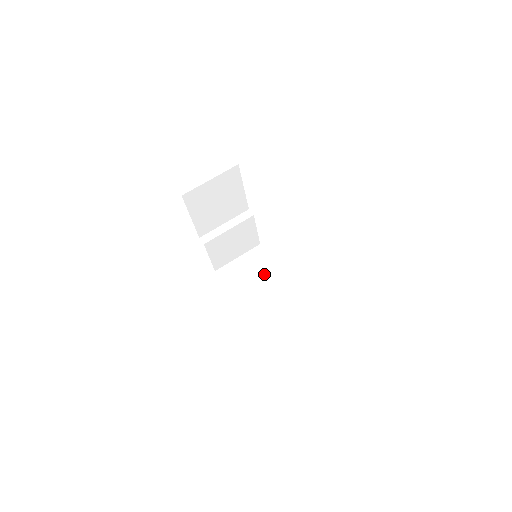
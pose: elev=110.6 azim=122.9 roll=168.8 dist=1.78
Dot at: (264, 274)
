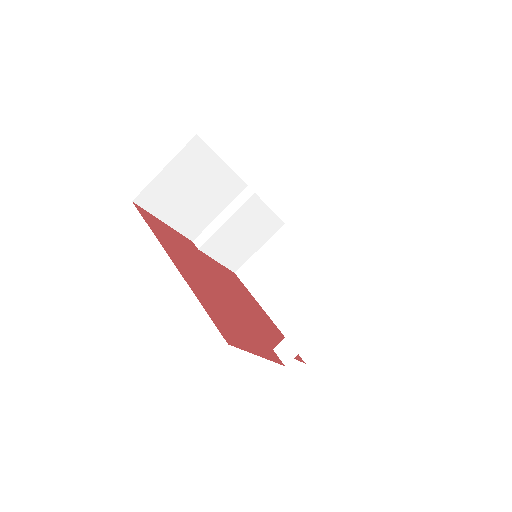
Dot at: (294, 265)
